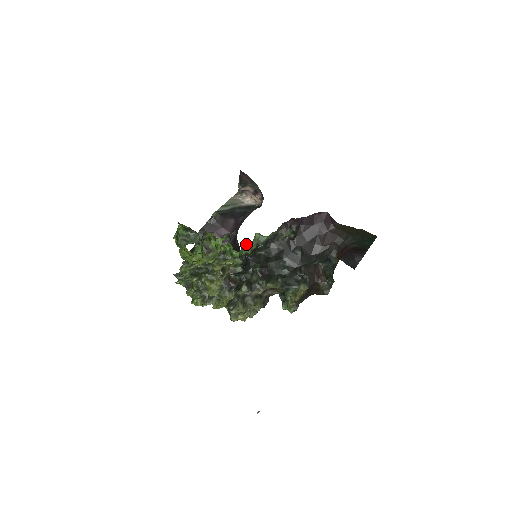
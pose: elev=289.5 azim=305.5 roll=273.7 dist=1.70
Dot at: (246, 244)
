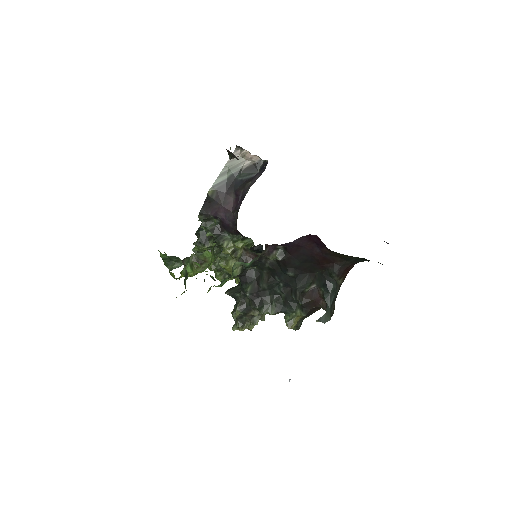
Dot at: occluded
